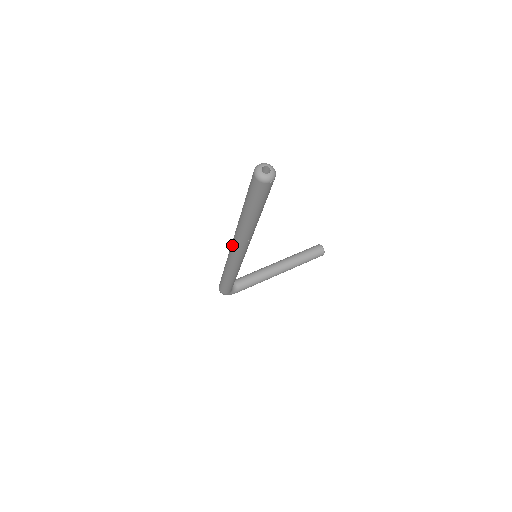
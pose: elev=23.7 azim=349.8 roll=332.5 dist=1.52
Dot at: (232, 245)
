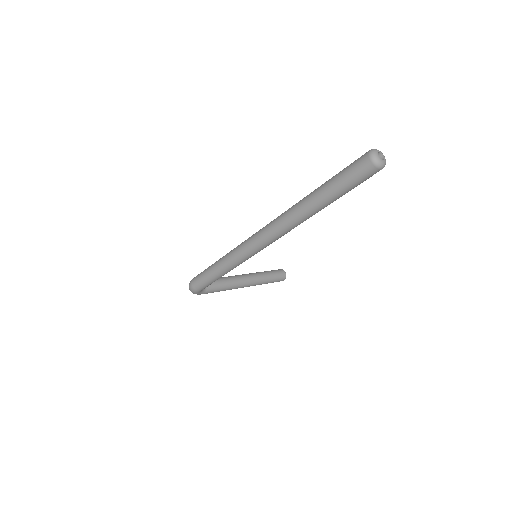
Dot at: (263, 232)
